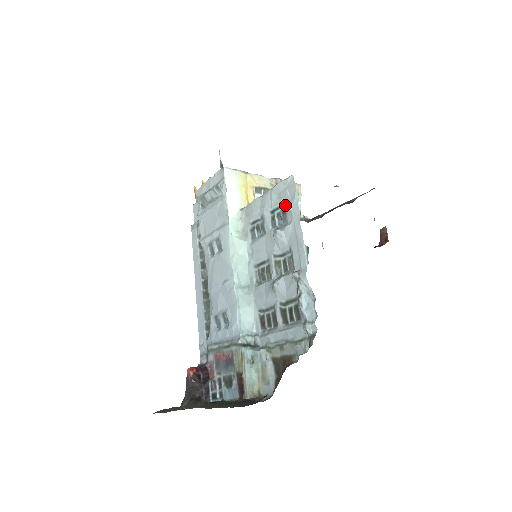
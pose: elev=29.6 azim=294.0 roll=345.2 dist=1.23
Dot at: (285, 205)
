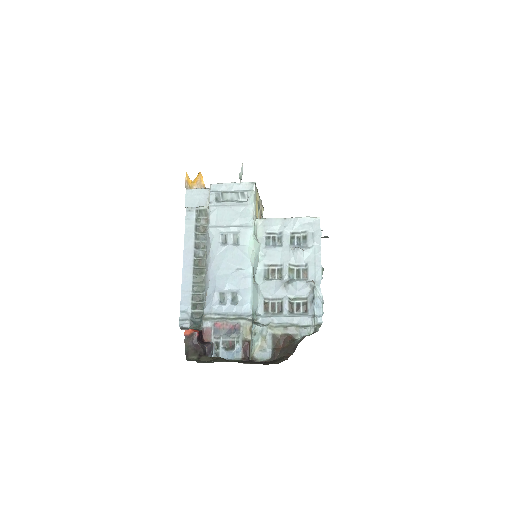
Dot at: (308, 234)
